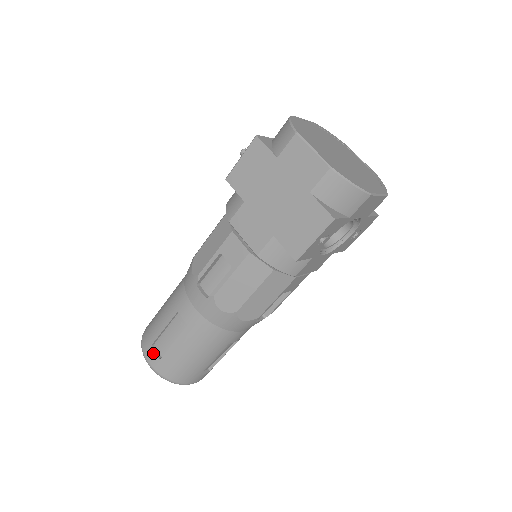
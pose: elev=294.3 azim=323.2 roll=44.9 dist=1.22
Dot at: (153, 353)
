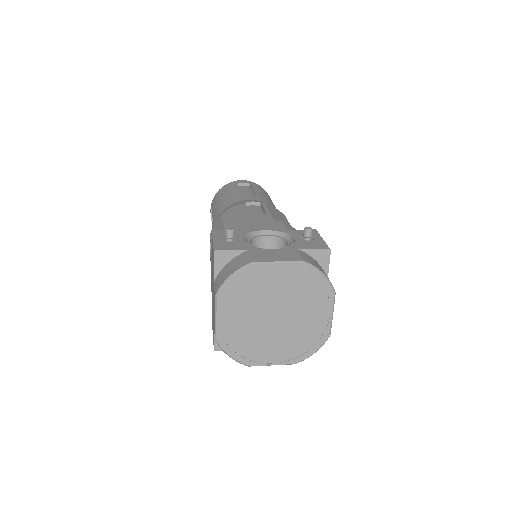
Dot at: (211, 213)
